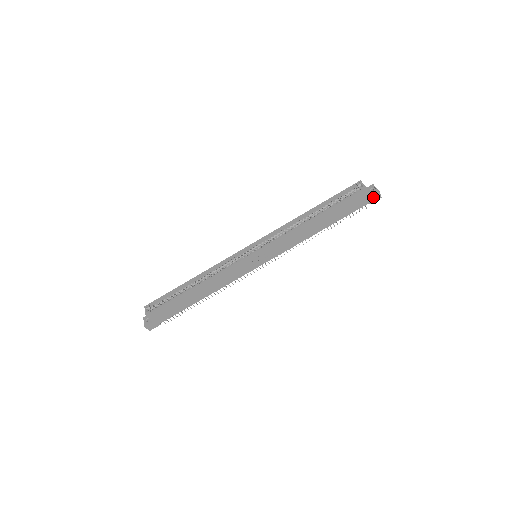
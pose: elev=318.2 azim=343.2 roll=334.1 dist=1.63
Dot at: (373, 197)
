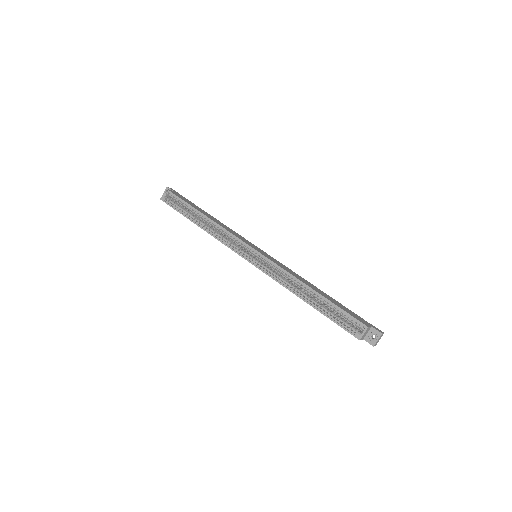
Dot at: (367, 340)
